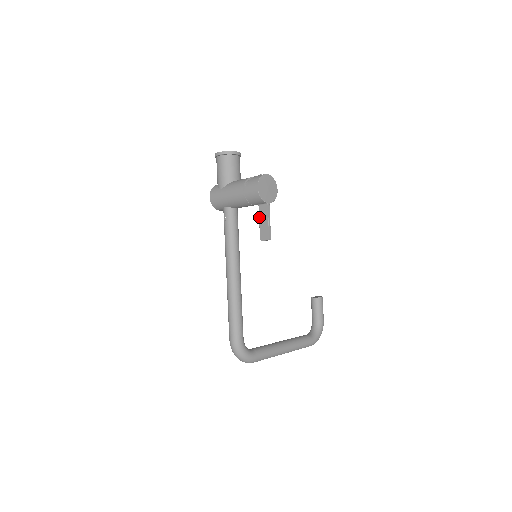
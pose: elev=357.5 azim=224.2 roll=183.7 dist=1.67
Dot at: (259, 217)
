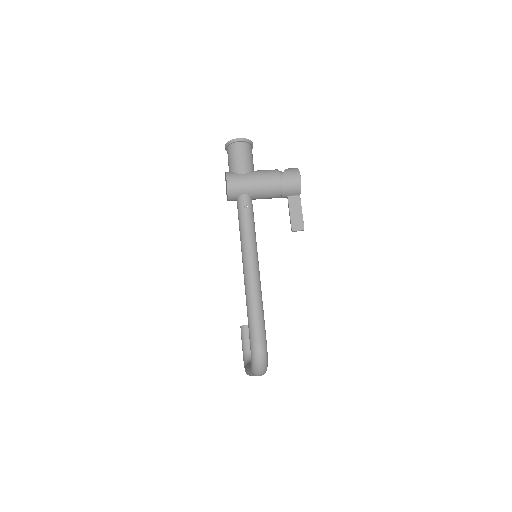
Dot at: (290, 208)
